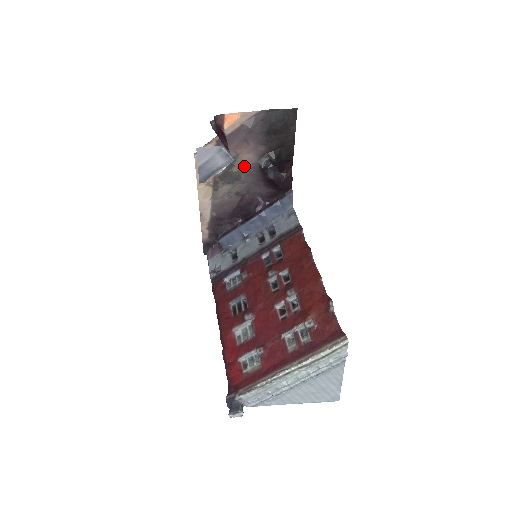
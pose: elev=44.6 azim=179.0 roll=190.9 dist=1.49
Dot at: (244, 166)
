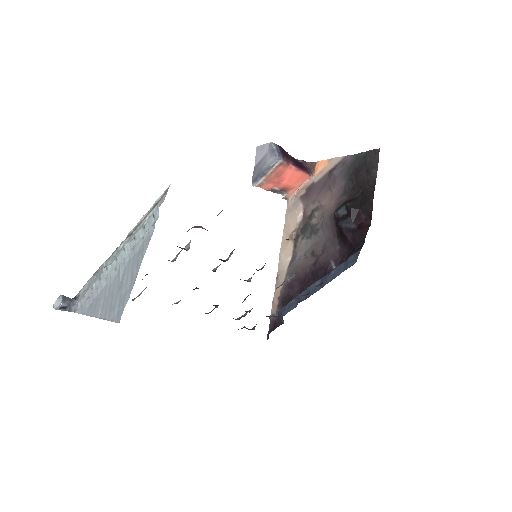
Dot at: (323, 217)
